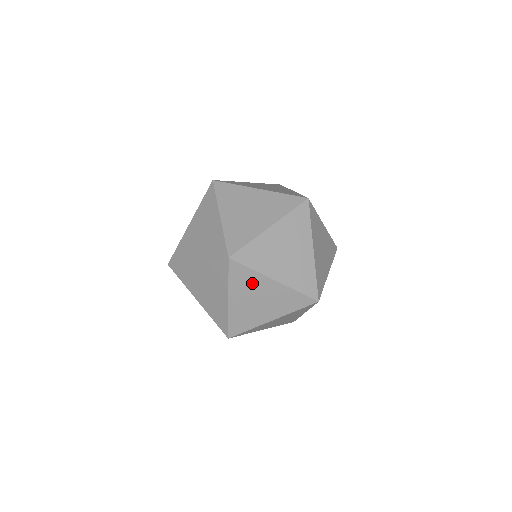
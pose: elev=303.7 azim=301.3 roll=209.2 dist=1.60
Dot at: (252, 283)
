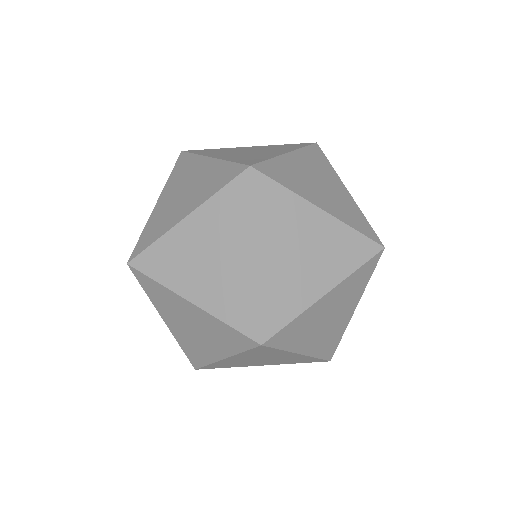
Dot at: (232, 227)
